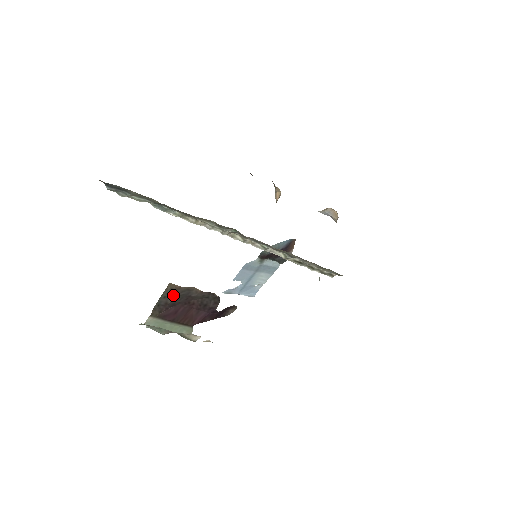
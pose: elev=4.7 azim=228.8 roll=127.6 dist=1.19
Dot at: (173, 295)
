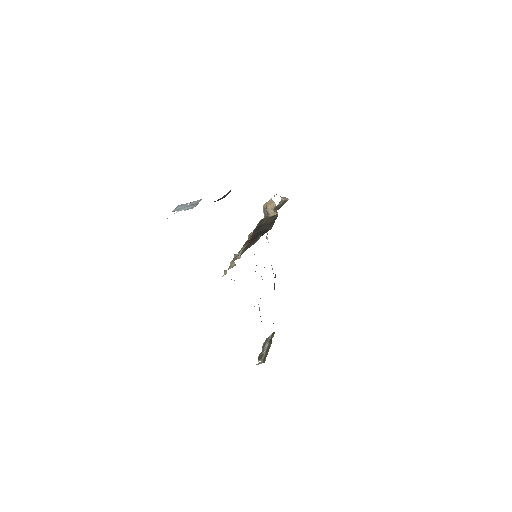
Dot at: occluded
